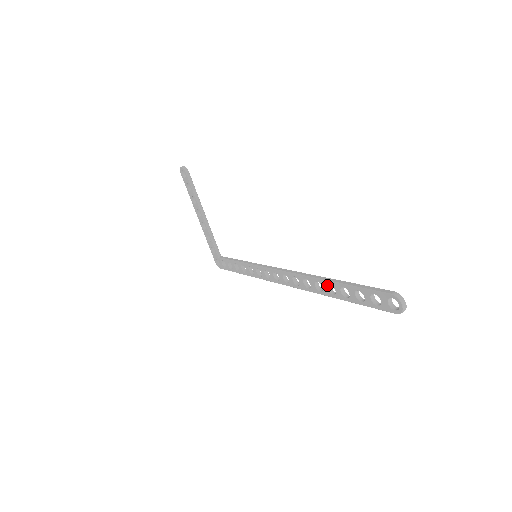
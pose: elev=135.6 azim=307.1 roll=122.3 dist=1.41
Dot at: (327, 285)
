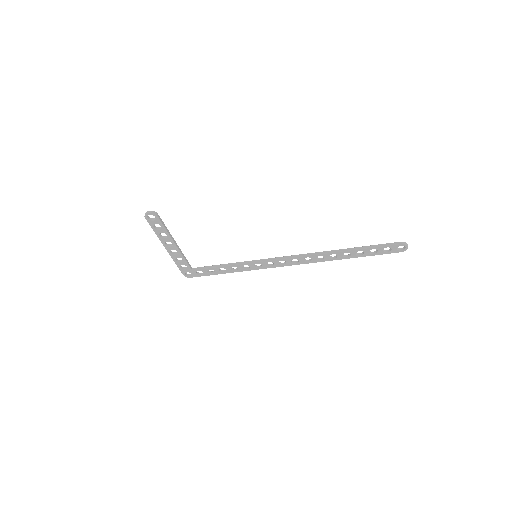
Dot at: (343, 254)
